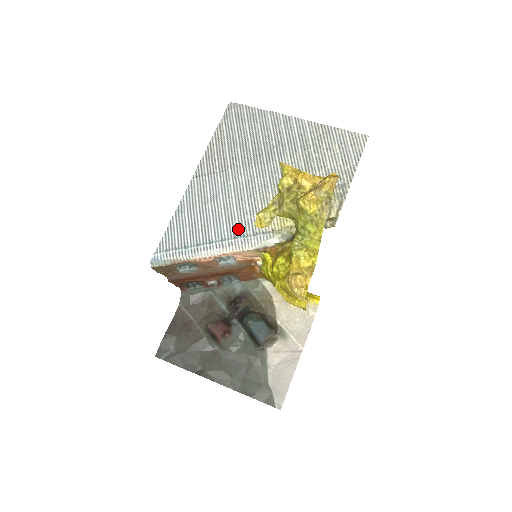
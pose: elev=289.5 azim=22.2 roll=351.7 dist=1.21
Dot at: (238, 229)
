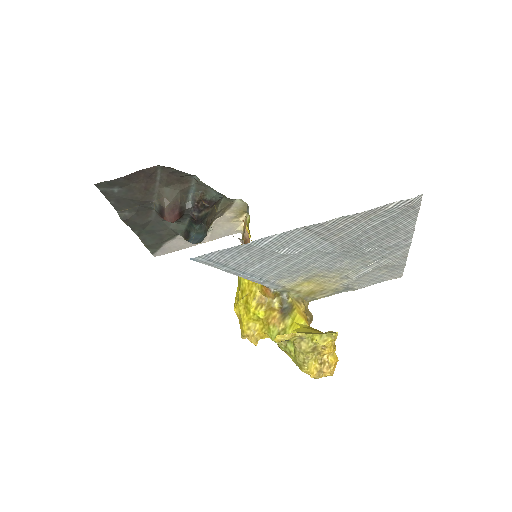
Dot at: (270, 276)
